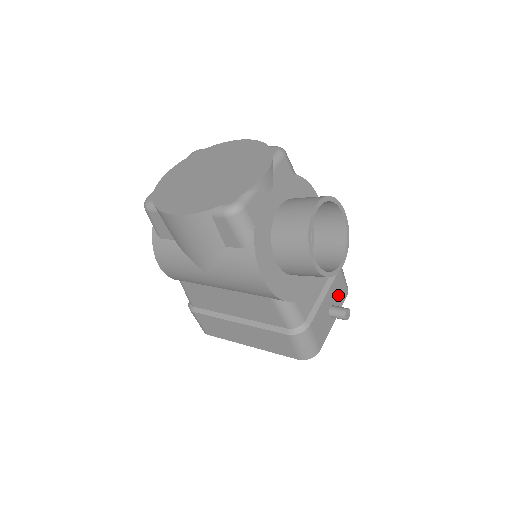
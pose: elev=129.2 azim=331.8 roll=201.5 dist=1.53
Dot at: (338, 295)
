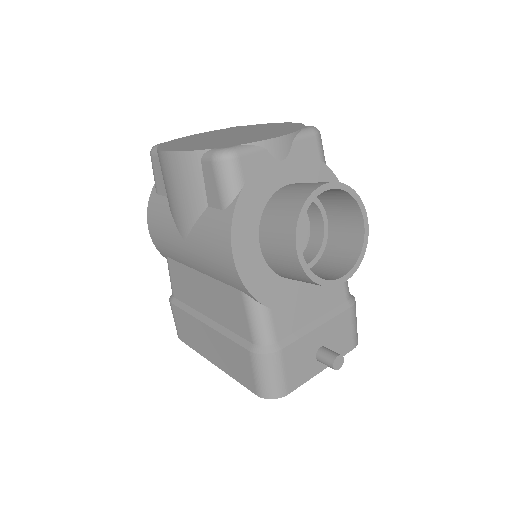
Dot at: (338, 340)
